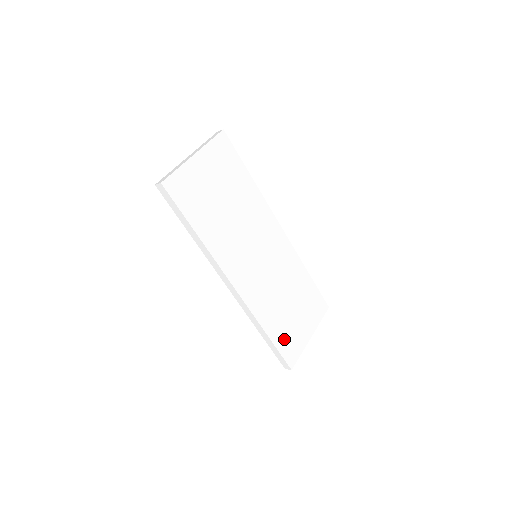
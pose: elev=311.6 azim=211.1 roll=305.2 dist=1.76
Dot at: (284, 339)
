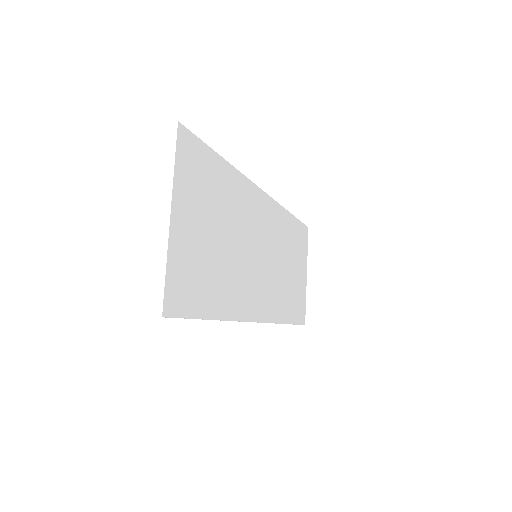
Dot at: (296, 308)
